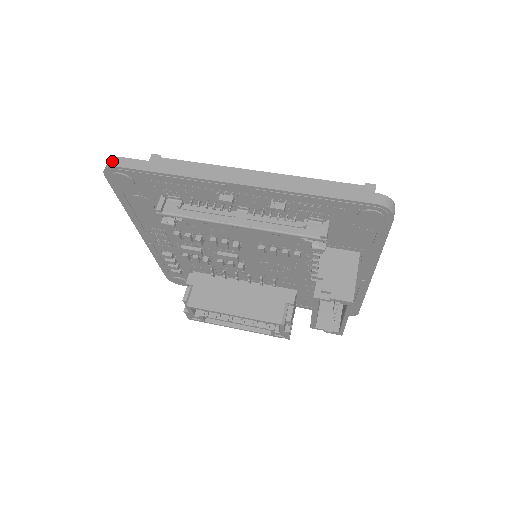
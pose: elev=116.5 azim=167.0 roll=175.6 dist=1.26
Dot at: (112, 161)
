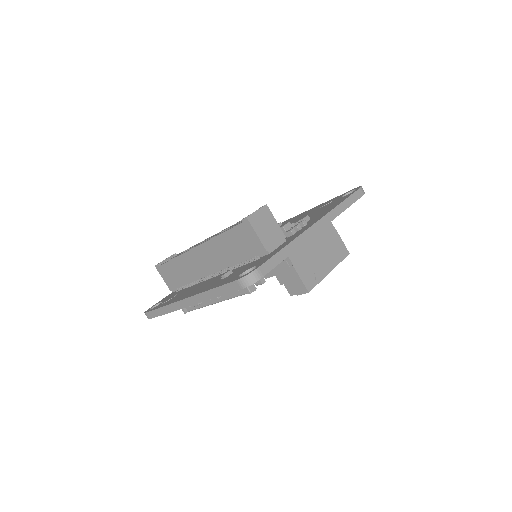
Dot at: occluded
